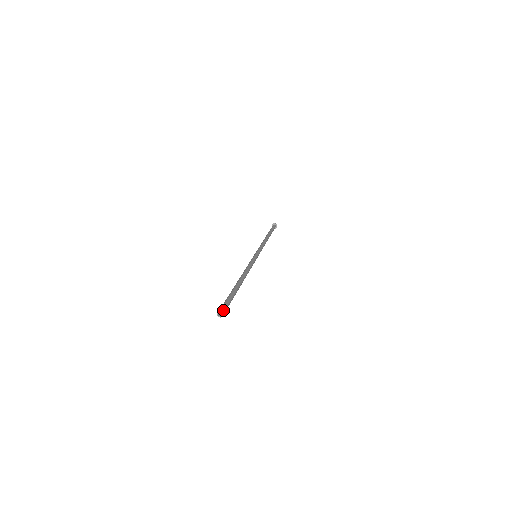
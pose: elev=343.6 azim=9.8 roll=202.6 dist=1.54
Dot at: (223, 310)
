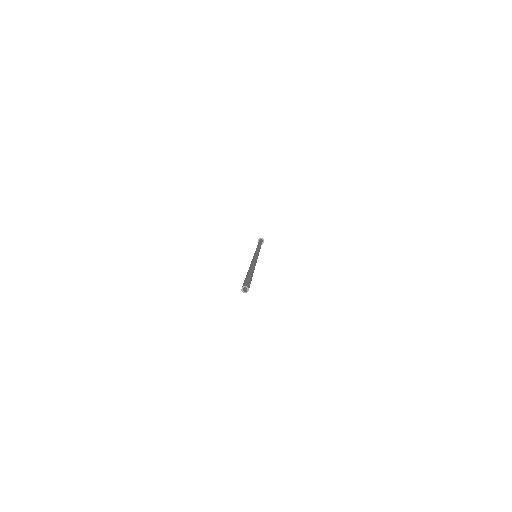
Dot at: (244, 285)
